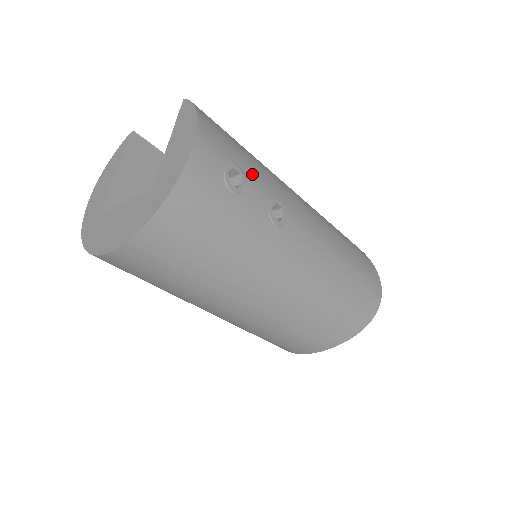
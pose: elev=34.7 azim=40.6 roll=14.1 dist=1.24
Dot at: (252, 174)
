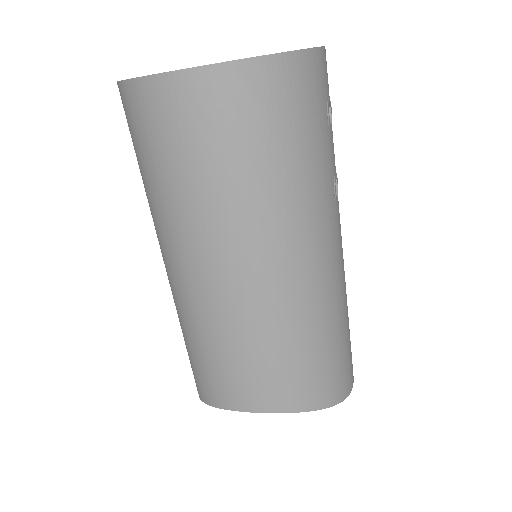
Dot at: occluded
